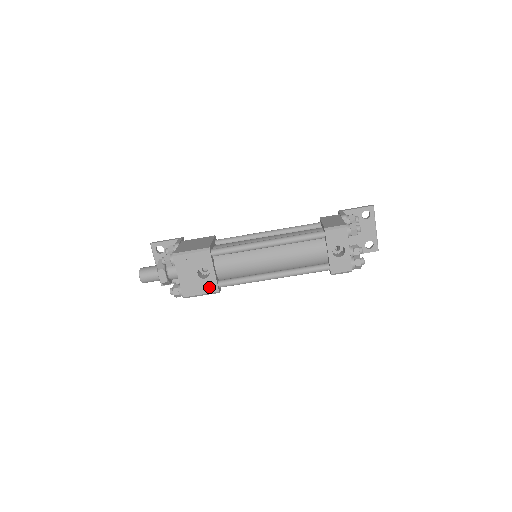
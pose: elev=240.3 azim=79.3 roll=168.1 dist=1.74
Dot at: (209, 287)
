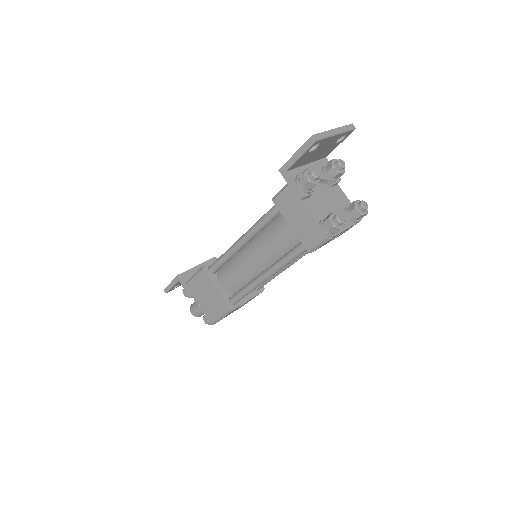
Dot at: occluded
